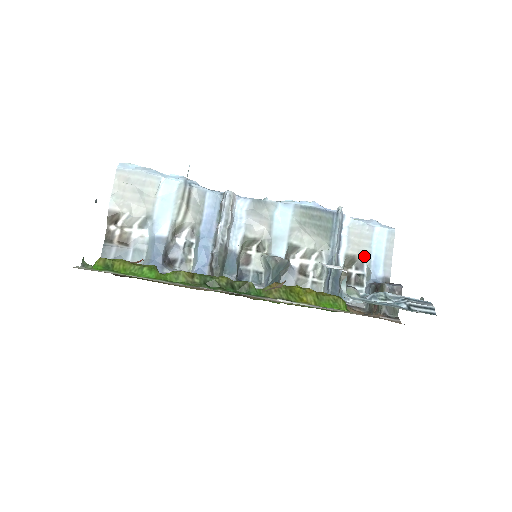
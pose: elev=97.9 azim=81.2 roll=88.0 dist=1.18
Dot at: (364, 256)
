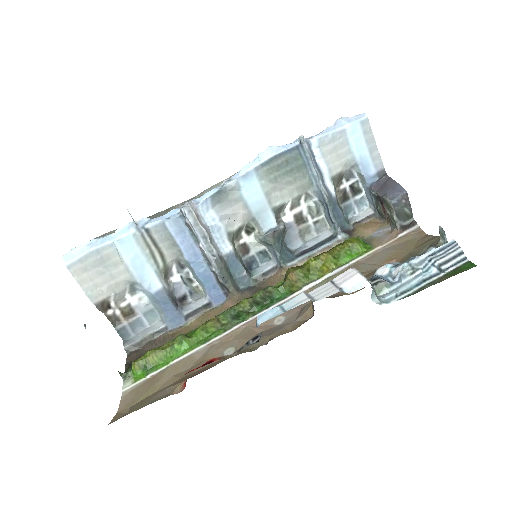
Dot at: (349, 166)
